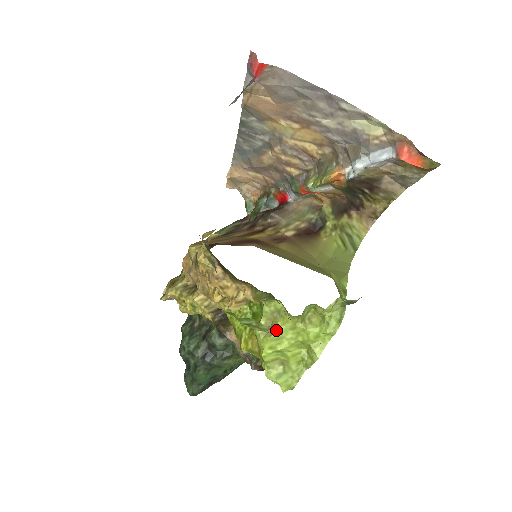
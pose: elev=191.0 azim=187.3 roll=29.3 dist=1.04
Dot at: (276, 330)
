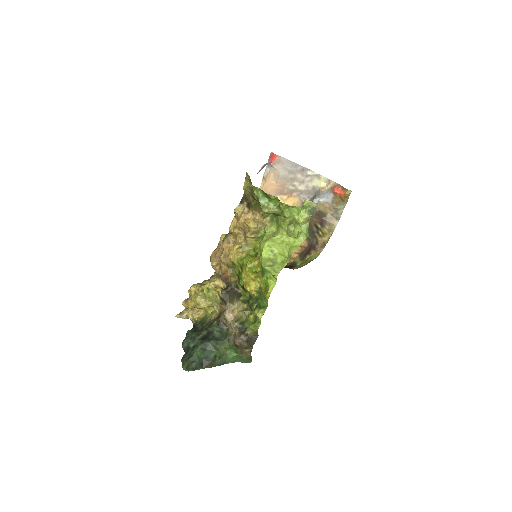
Dot at: (276, 210)
